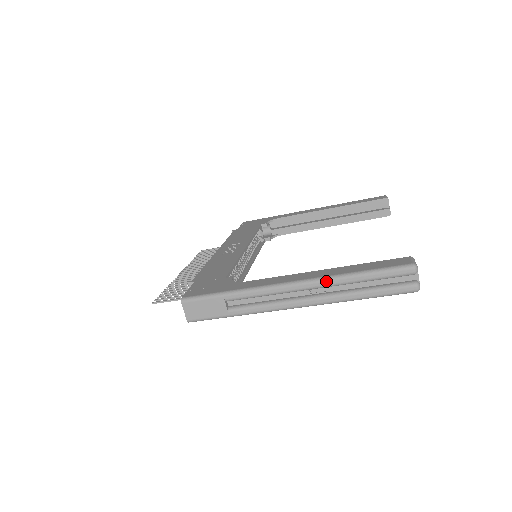
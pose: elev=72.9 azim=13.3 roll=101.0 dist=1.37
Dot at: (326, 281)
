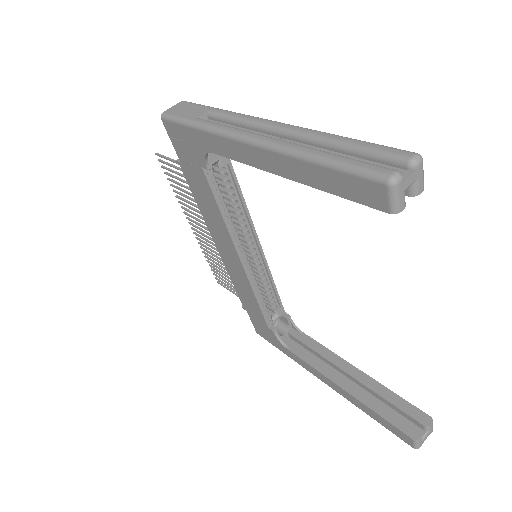
Dot at: (306, 129)
